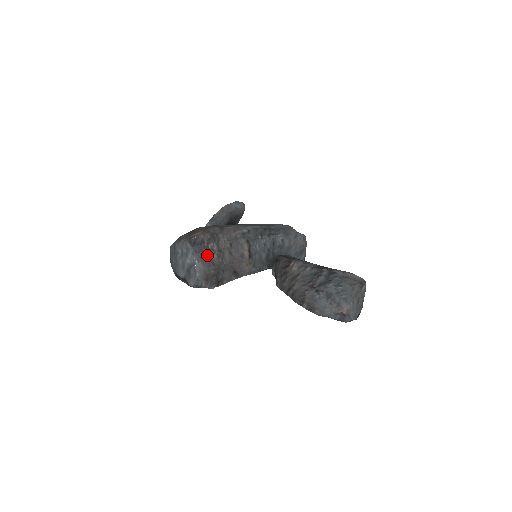
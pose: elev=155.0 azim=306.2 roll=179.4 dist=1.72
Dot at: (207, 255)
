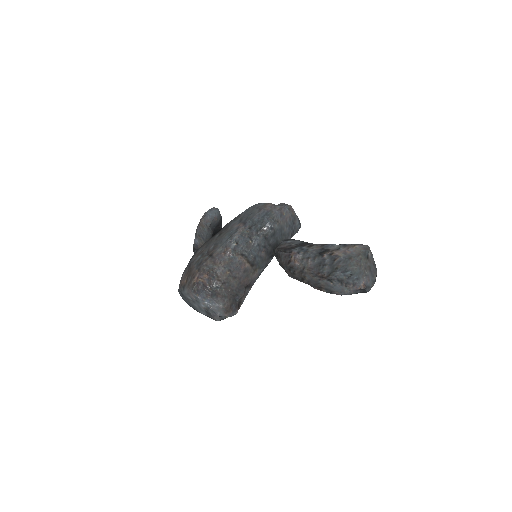
Dot at: (215, 295)
